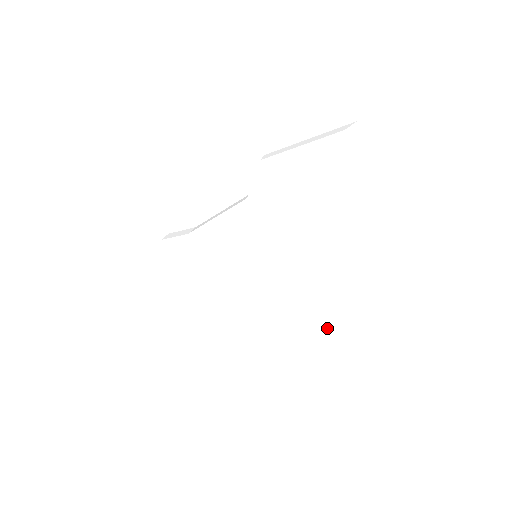
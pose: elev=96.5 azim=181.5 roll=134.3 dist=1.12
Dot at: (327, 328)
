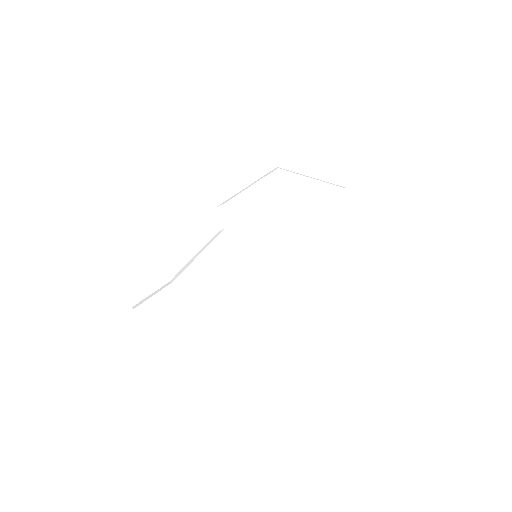
Dot at: (339, 256)
